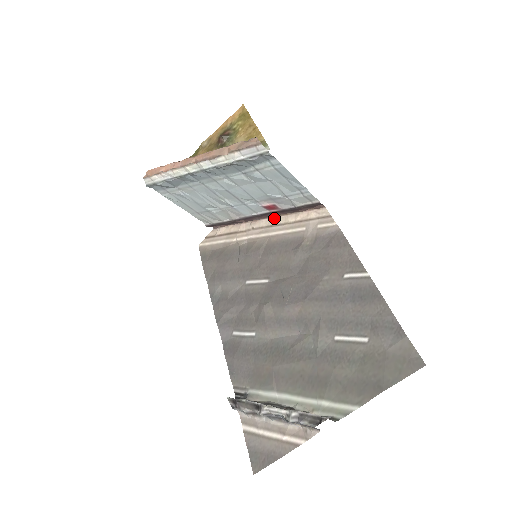
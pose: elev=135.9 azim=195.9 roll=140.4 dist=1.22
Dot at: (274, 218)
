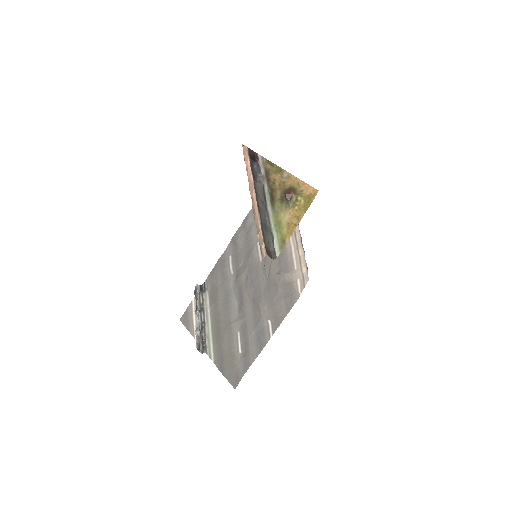
Dot at: (300, 235)
